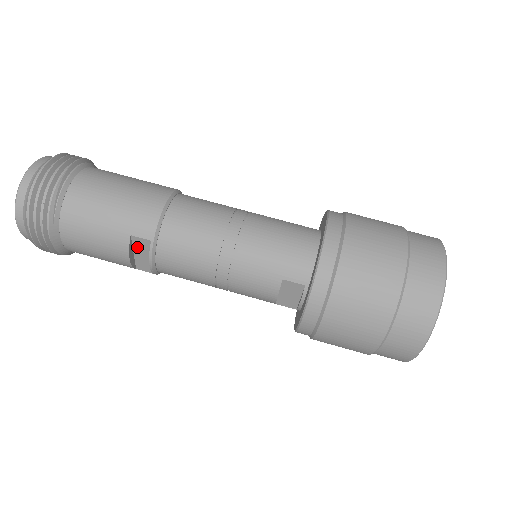
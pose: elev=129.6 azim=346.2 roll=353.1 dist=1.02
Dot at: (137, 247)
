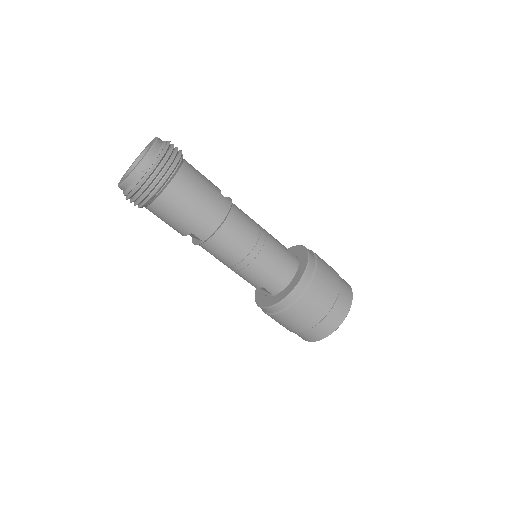
Dot at: (191, 234)
